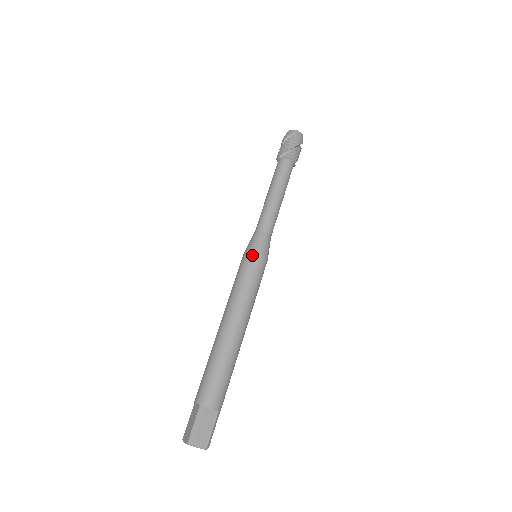
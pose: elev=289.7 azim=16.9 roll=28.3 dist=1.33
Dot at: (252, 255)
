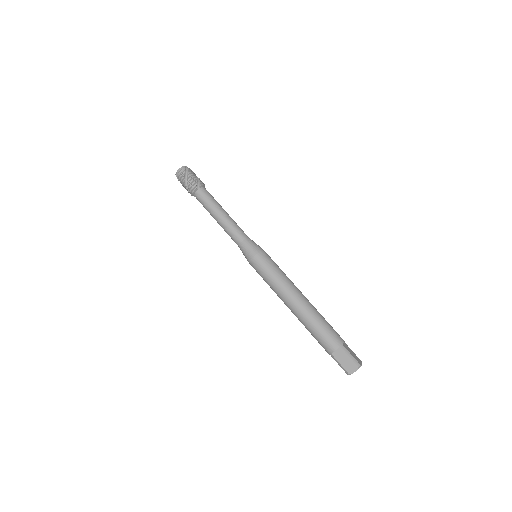
Dot at: (262, 254)
